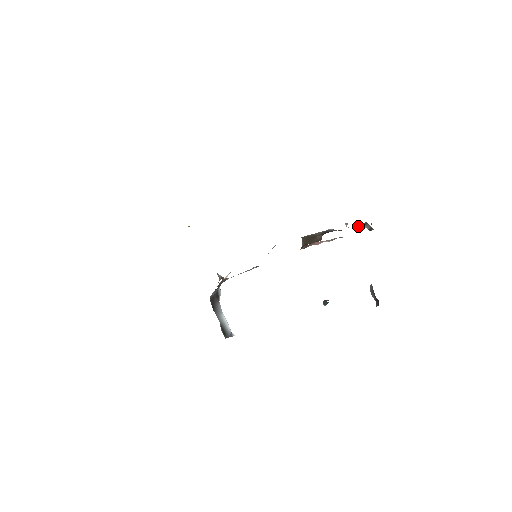
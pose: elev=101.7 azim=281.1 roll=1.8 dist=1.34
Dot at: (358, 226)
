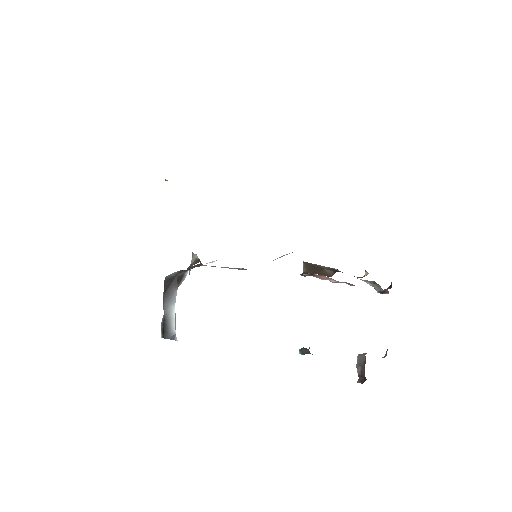
Dot at: (366, 281)
